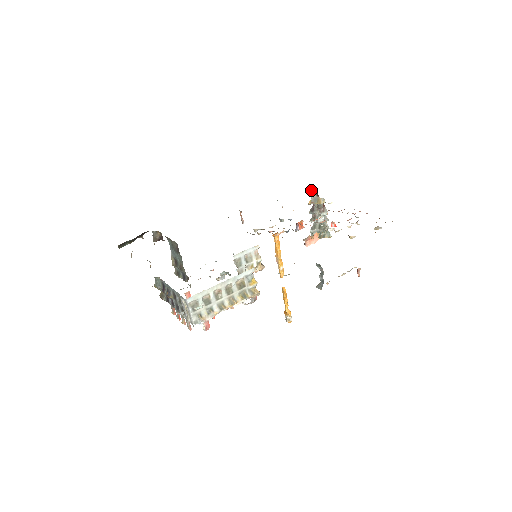
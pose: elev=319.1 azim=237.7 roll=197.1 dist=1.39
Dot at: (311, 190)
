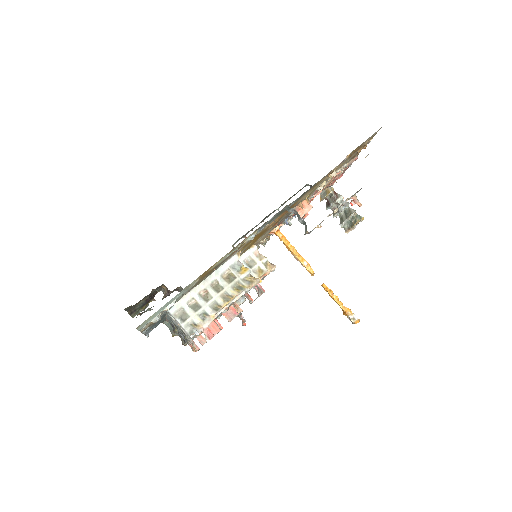
Dot at: occluded
